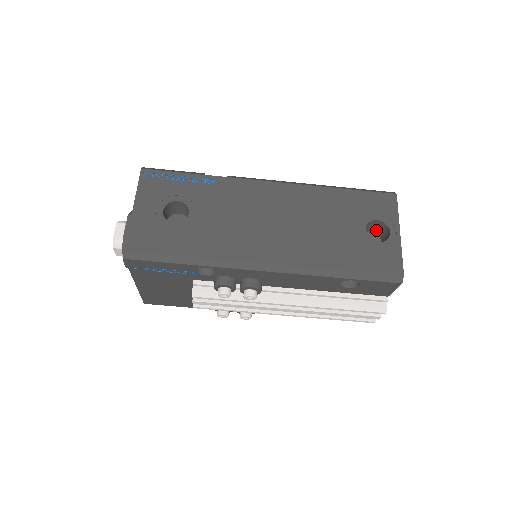
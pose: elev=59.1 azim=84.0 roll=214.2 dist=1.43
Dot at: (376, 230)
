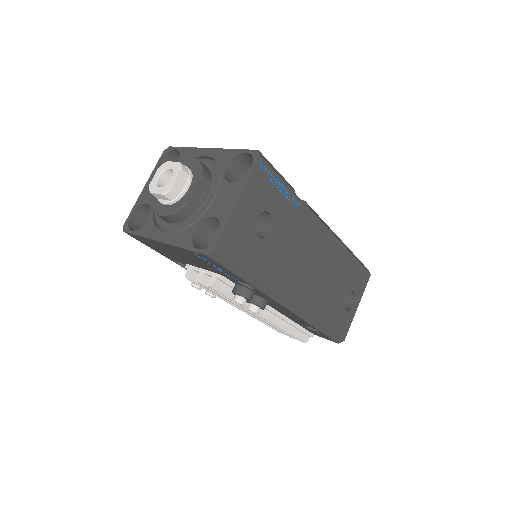
Dot at: occluded
